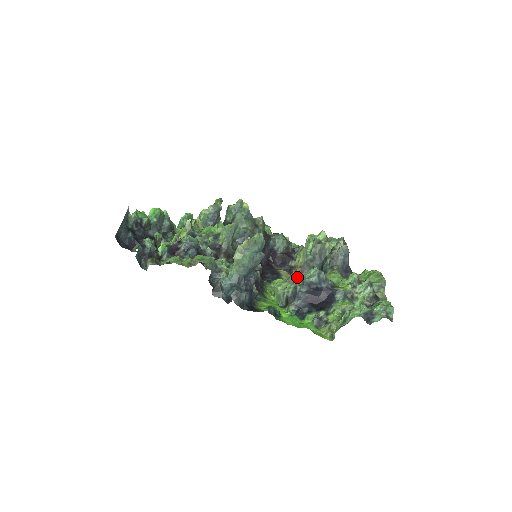
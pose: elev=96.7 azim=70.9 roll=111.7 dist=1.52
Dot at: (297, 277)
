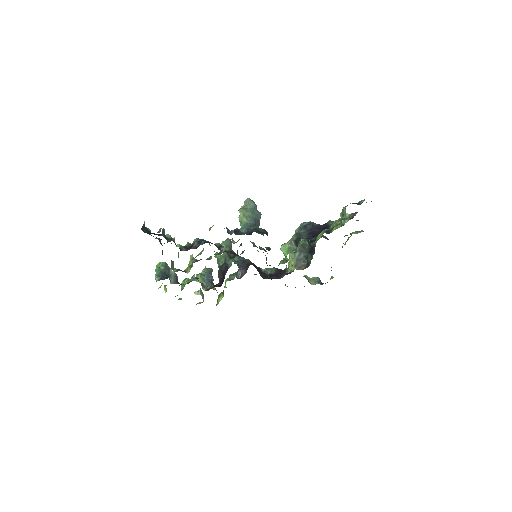
Dot at: occluded
